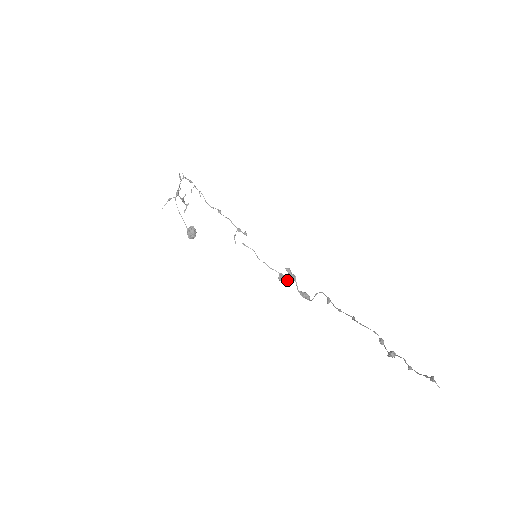
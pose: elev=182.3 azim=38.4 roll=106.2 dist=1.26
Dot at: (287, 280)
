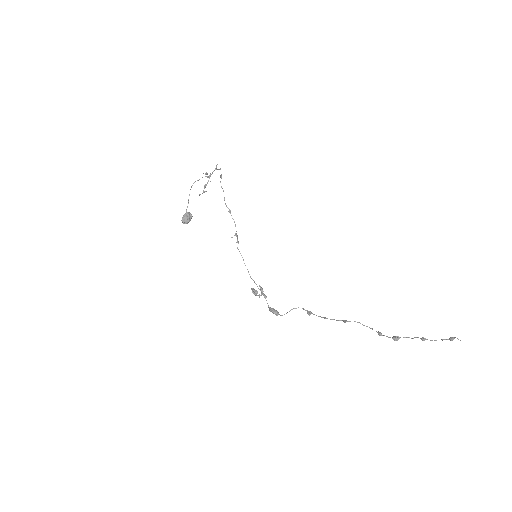
Dot at: (258, 295)
